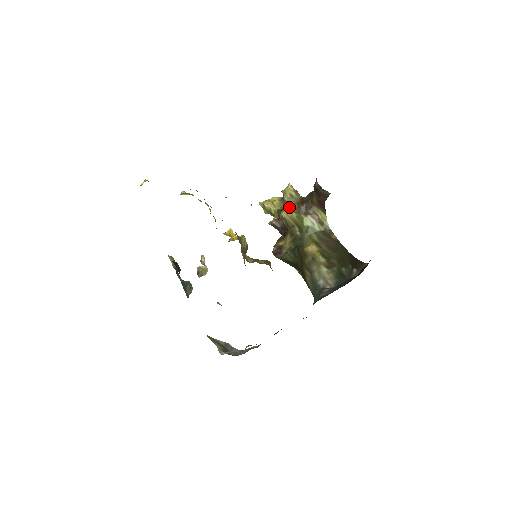
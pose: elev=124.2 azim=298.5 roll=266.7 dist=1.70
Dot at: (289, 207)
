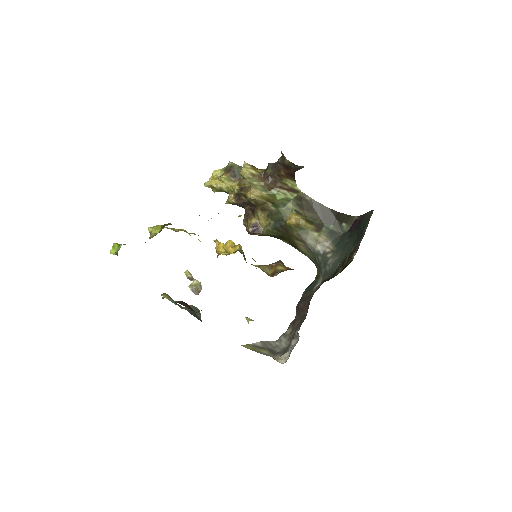
Dot at: (255, 188)
